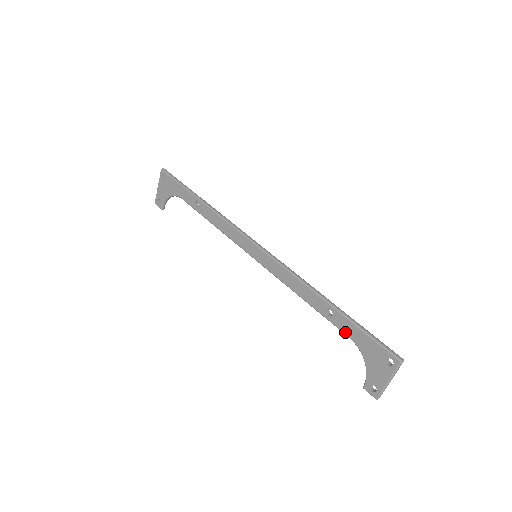
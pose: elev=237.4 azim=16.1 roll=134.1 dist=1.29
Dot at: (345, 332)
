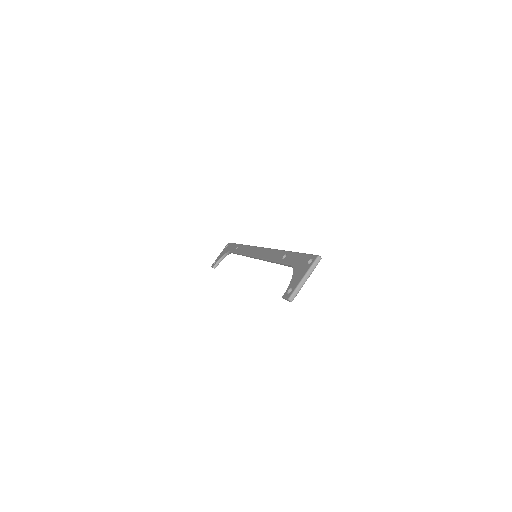
Dot at: (289, 262)
